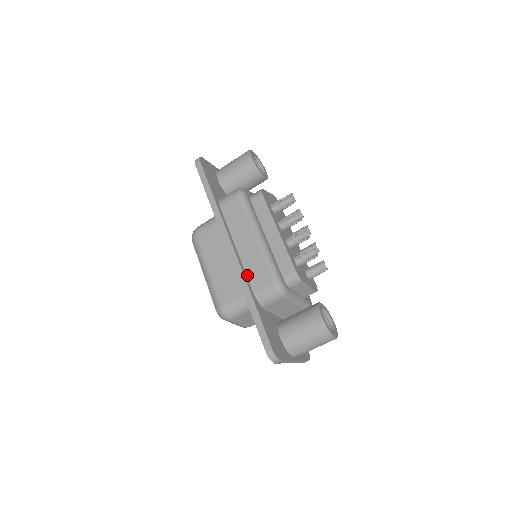
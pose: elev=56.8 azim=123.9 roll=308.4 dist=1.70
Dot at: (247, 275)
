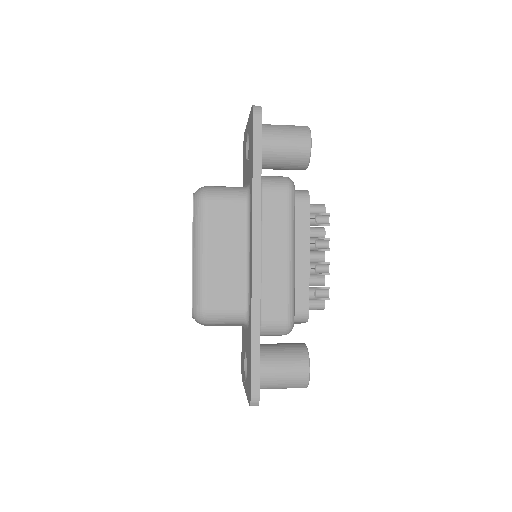
Dot at: occluded
